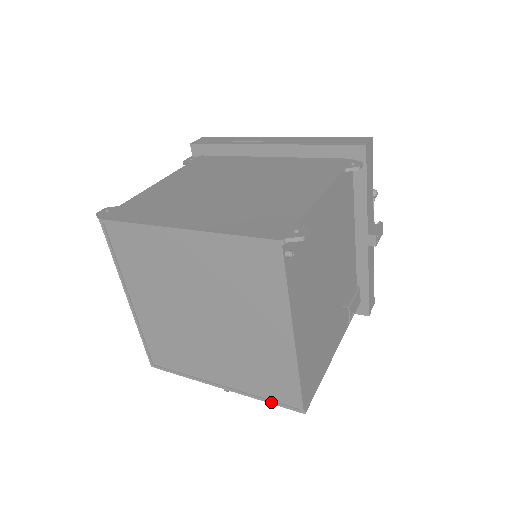
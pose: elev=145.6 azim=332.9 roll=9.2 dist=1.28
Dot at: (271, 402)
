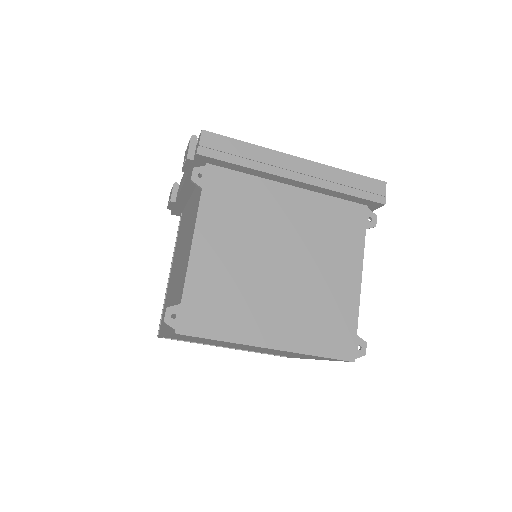
Dot at: occluded
